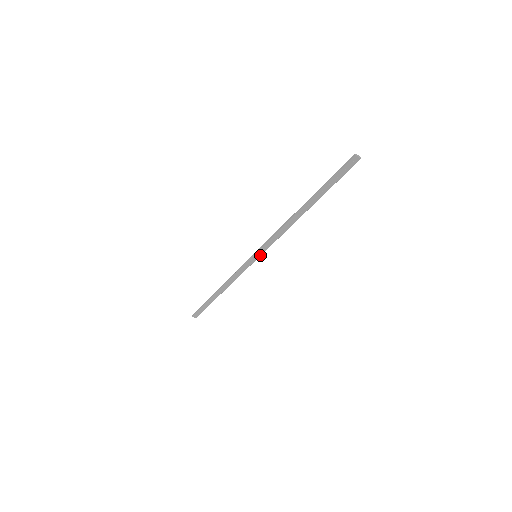
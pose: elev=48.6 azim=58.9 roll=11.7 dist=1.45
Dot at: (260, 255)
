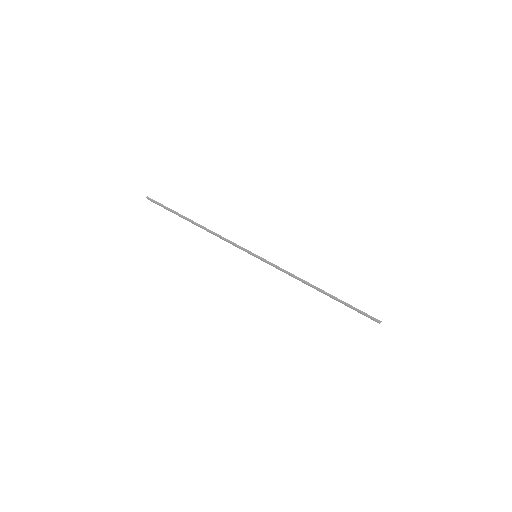
Dot at: occluded
